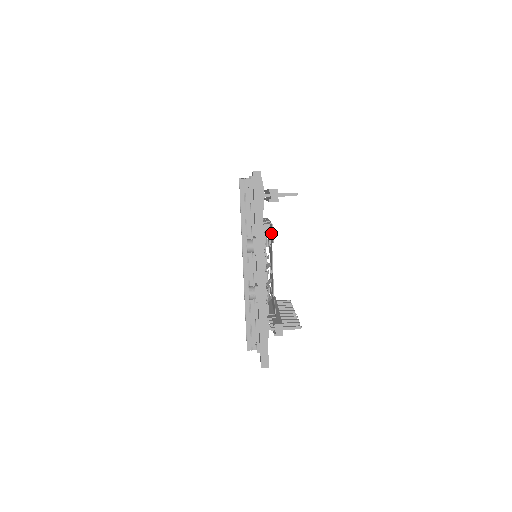
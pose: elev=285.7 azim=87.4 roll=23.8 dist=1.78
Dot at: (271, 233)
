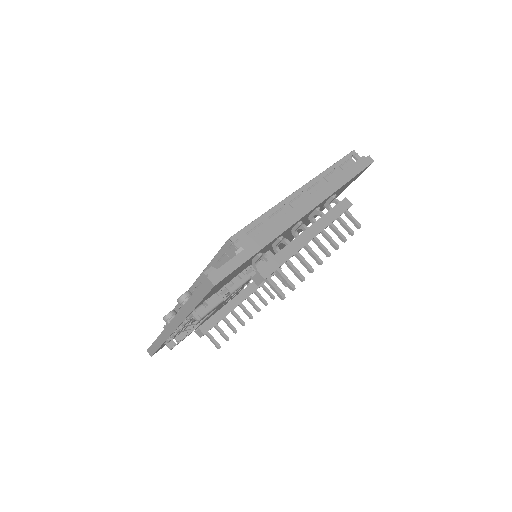
Dot at: (197, 319)
